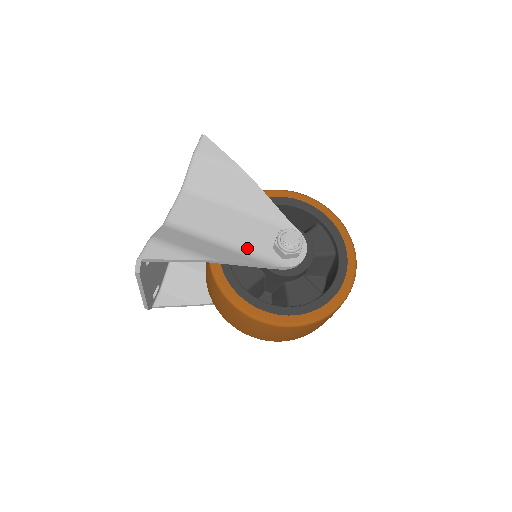
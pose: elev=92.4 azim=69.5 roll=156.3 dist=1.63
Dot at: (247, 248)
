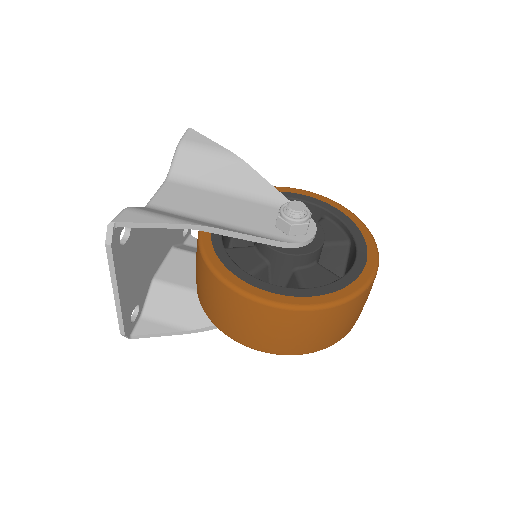
Dot at: (245, 227)
